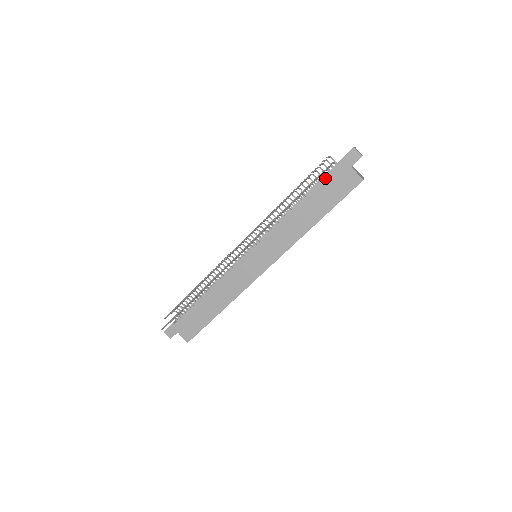
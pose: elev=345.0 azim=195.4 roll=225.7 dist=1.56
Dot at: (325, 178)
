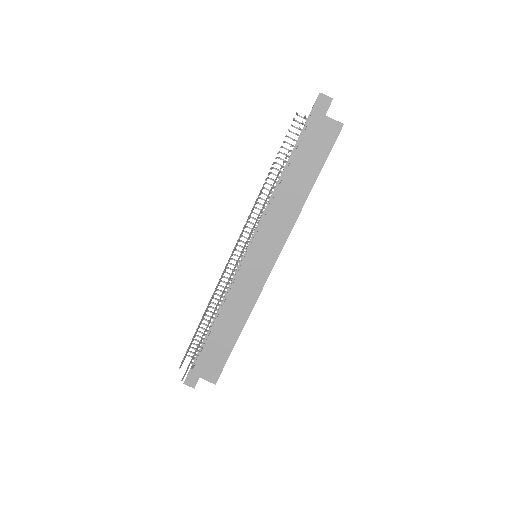
Dot at: (301, 139)
